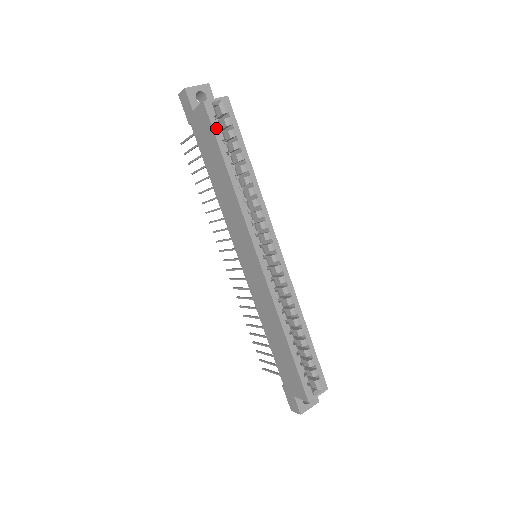
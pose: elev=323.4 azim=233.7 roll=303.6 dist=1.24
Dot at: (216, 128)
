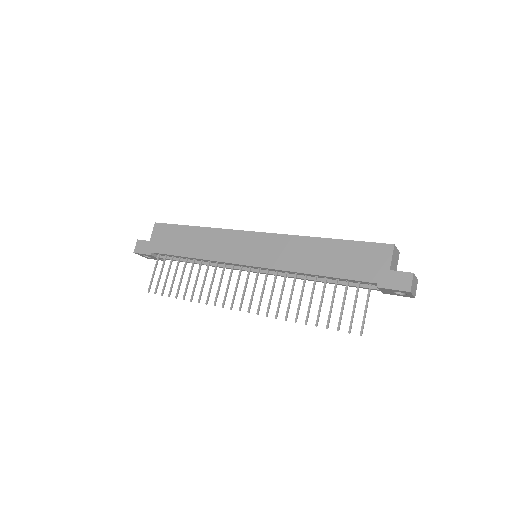
Dot at: (172, 225)
